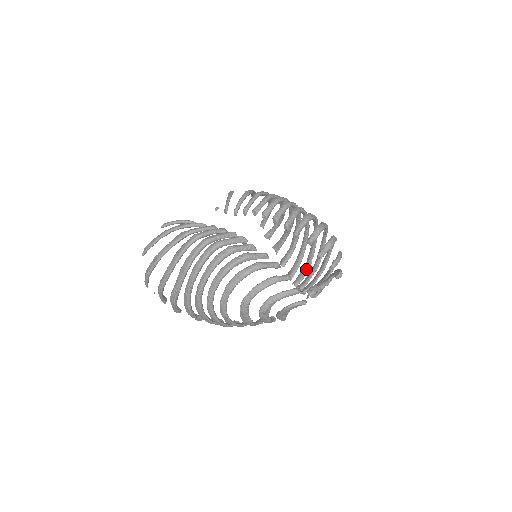
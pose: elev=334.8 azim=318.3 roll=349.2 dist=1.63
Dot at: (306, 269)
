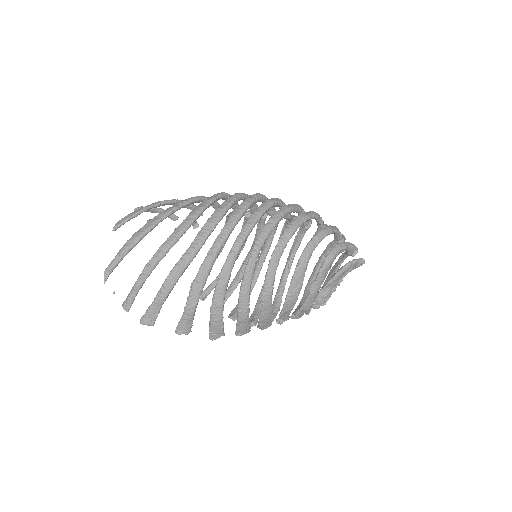
Dot at: (277, 307)
